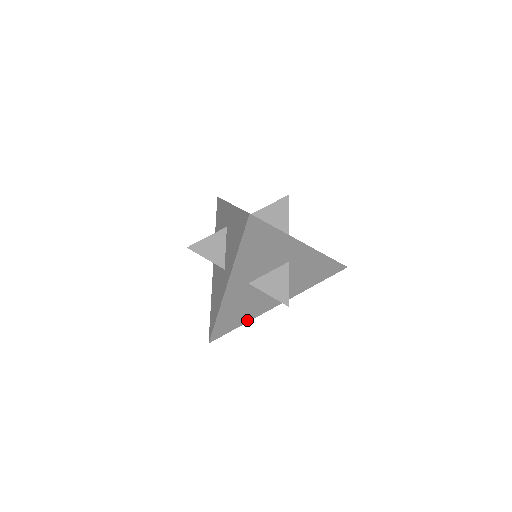
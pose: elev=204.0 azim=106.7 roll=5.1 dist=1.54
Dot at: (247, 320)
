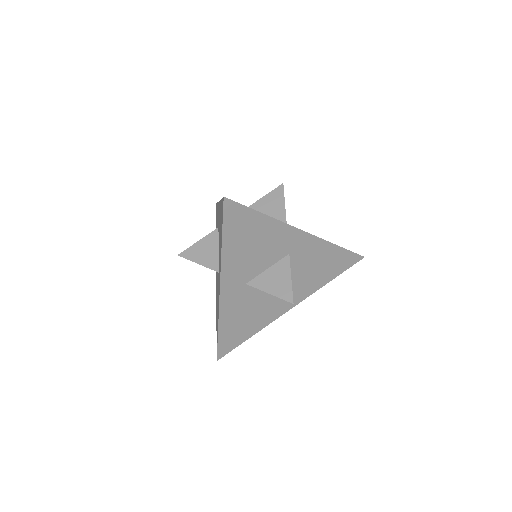
Dot at: (256, 330)
